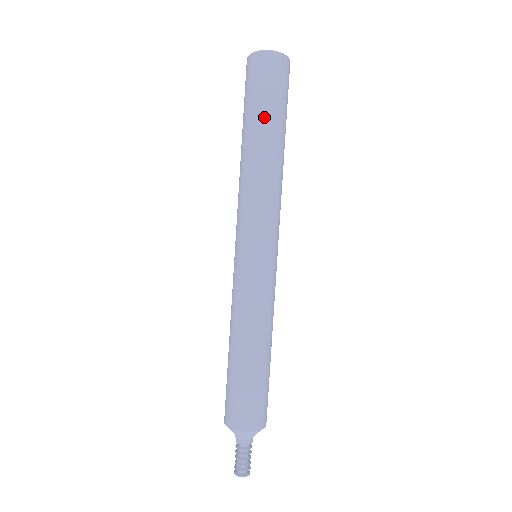
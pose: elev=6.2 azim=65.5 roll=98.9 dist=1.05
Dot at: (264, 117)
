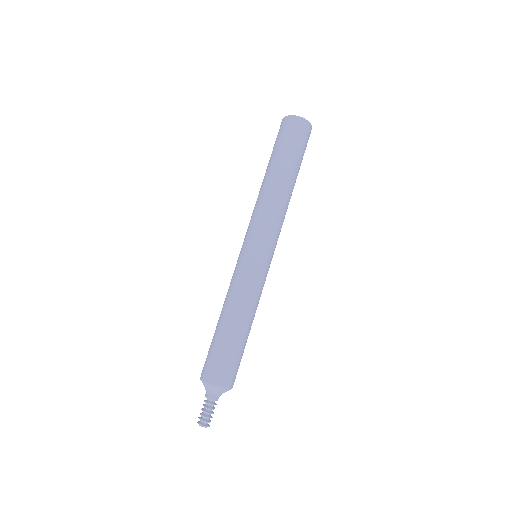
Dot at: (274, 157)
